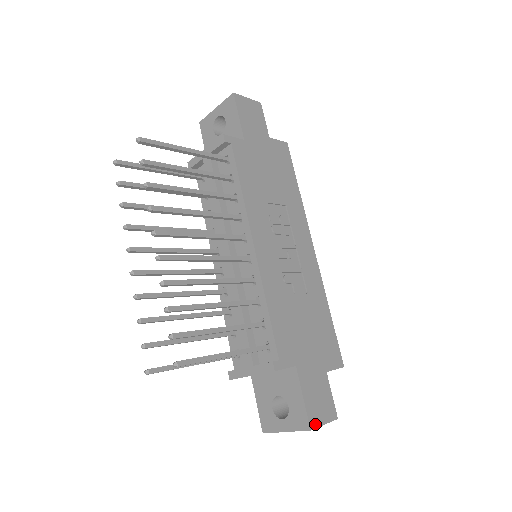
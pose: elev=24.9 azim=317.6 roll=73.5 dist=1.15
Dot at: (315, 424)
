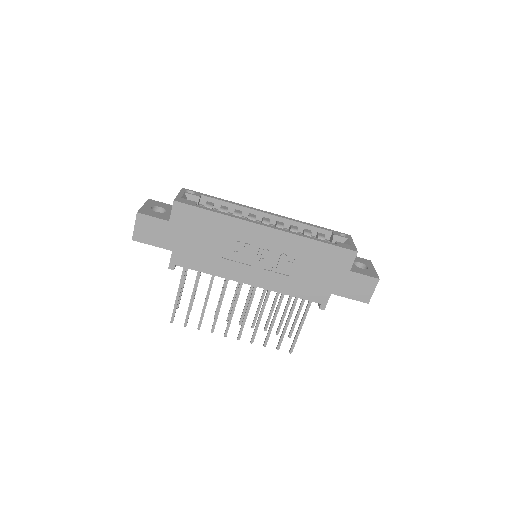
Dot at: (368, 299)
